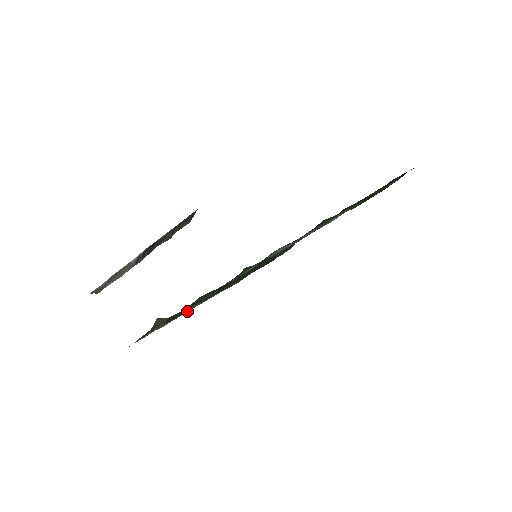
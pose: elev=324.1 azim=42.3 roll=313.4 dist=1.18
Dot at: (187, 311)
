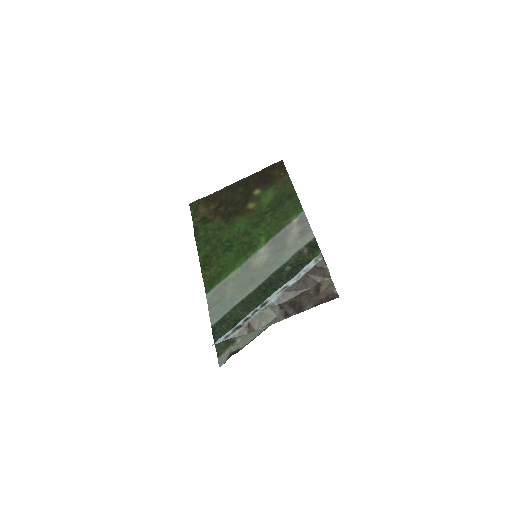
Dot at: occluded
